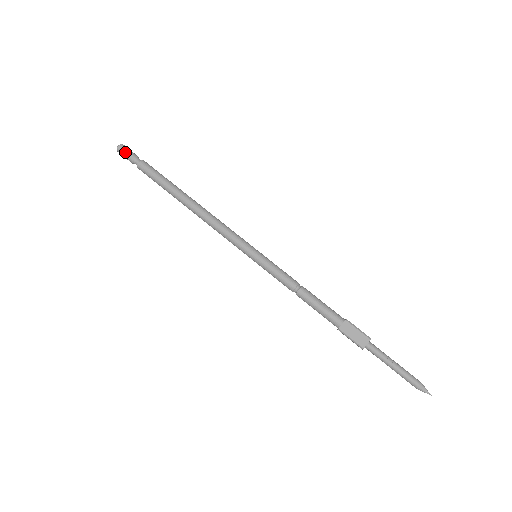
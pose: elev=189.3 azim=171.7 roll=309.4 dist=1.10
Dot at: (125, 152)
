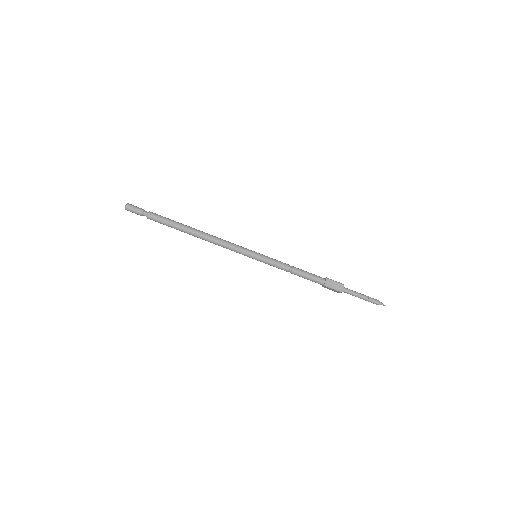
Dot at: (134, 209)
